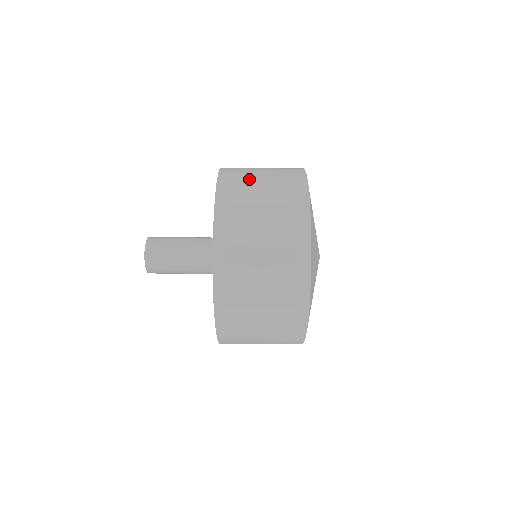
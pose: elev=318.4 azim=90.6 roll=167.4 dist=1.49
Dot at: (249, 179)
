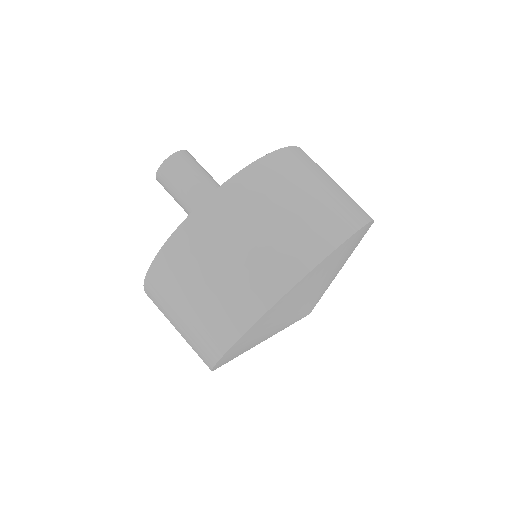
Dot at: (278, 194)
